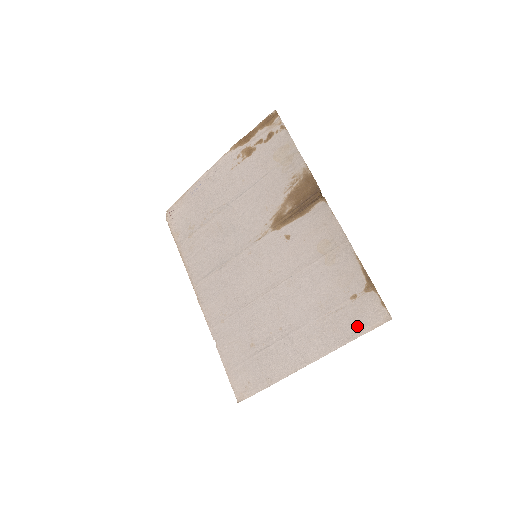
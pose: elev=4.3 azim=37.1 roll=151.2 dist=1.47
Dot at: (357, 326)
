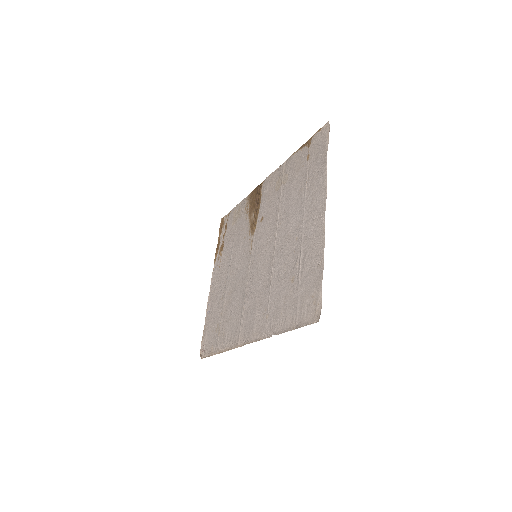
Dot at: (322, 153)
